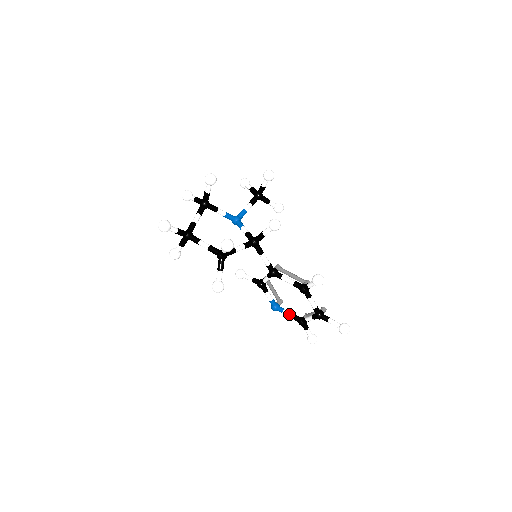
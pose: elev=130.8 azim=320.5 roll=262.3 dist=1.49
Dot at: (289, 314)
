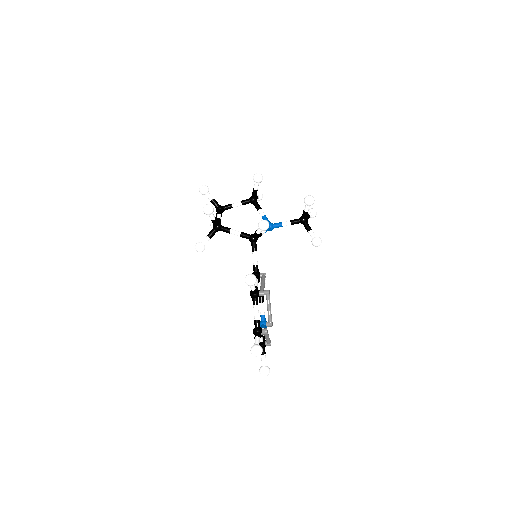
Dot at: occluded
